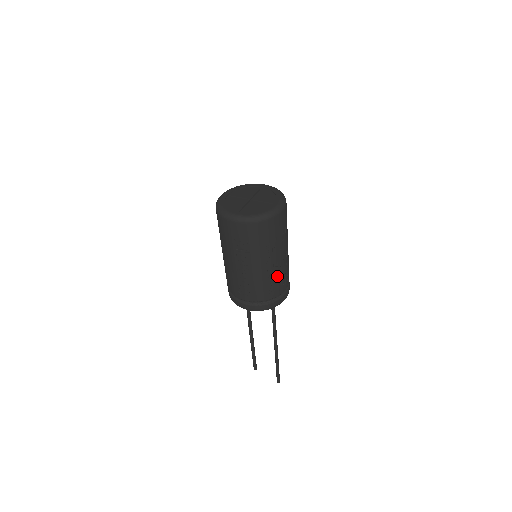
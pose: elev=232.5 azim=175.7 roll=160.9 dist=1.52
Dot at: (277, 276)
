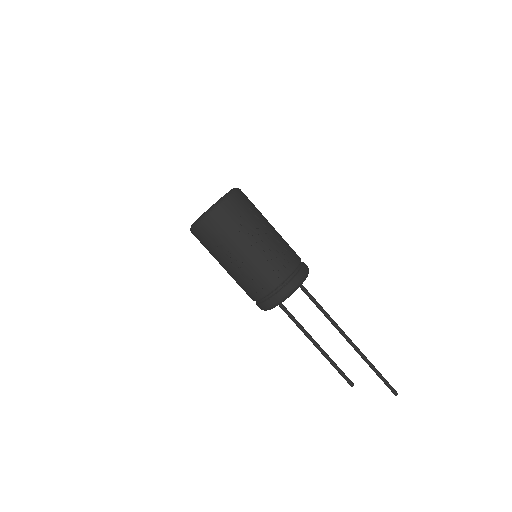
Dot at: (272, 255)
